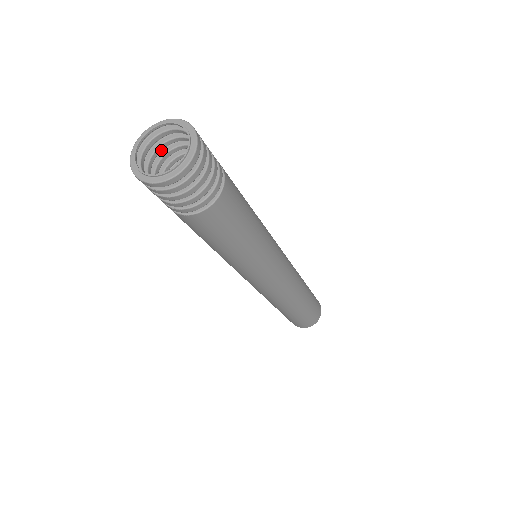
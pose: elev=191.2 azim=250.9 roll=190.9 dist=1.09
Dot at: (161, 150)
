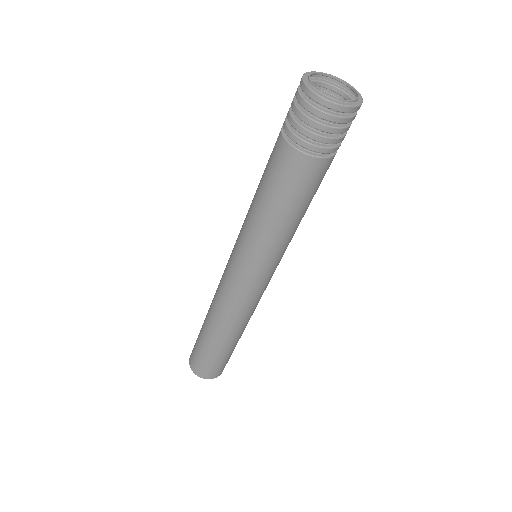
Dot at: occluded
